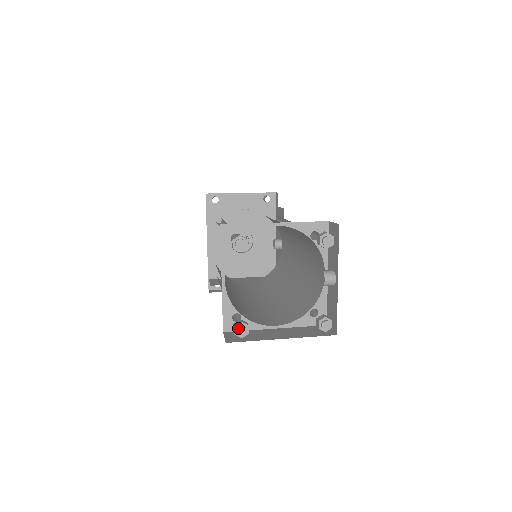
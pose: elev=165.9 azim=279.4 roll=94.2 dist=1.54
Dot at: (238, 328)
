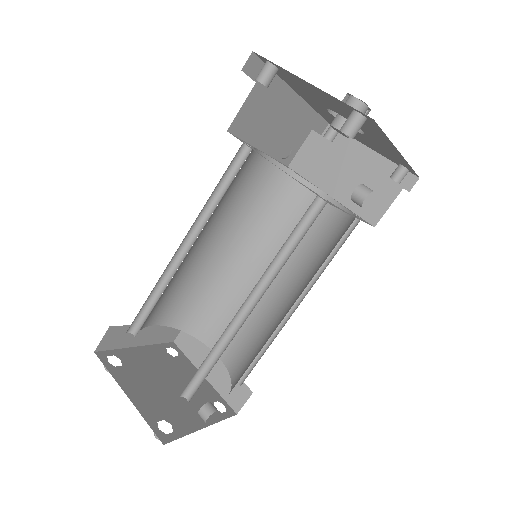
Dot at: occluded
